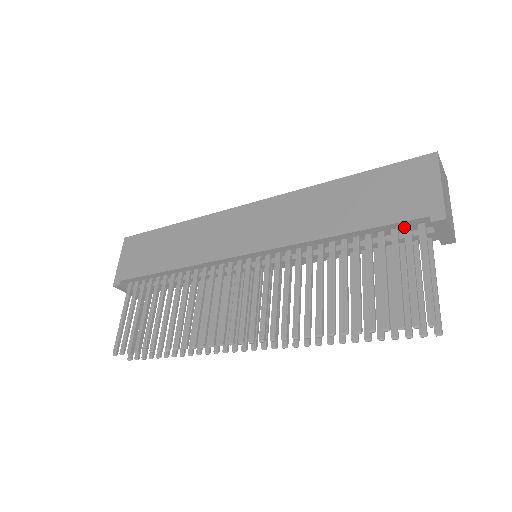
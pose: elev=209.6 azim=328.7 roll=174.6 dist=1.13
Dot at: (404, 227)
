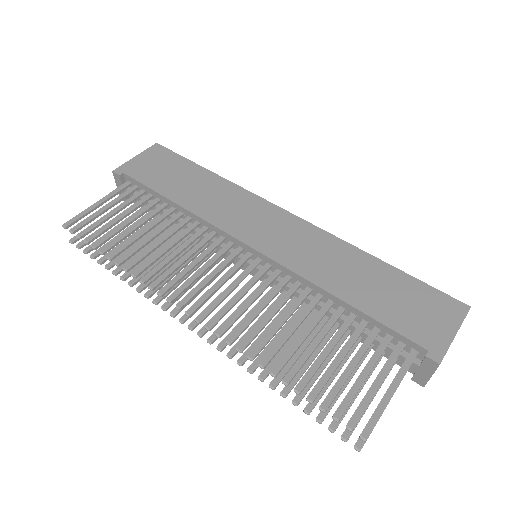
Dot at: (399, 341)
